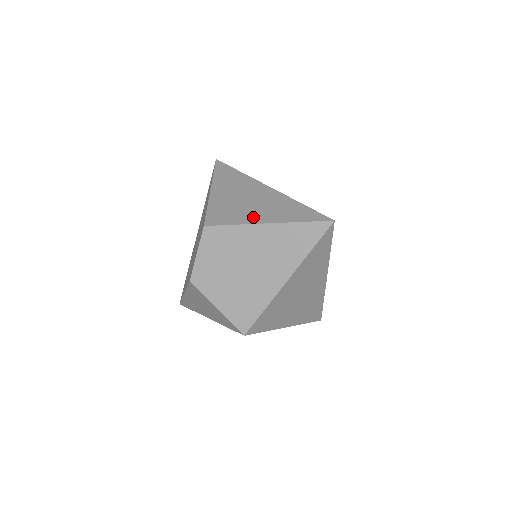
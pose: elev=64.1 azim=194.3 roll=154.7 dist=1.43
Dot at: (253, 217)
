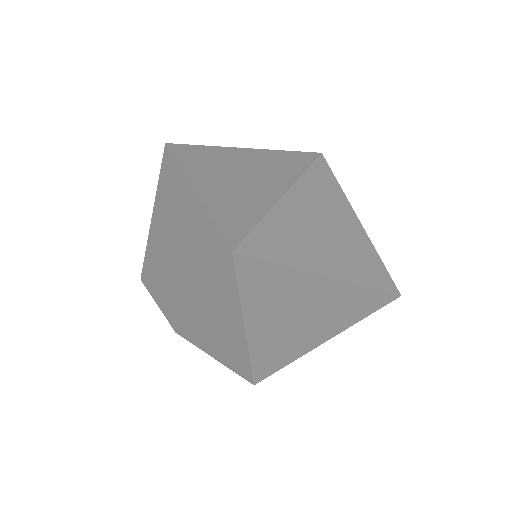
Dot at: (170, 257)
